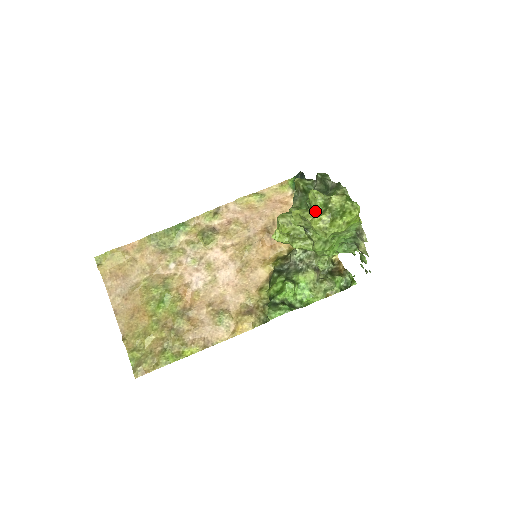
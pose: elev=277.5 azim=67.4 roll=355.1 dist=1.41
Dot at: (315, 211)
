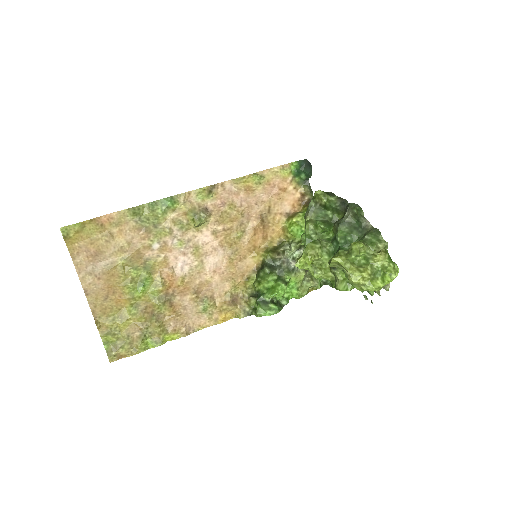
Dot at: (353, 260)
